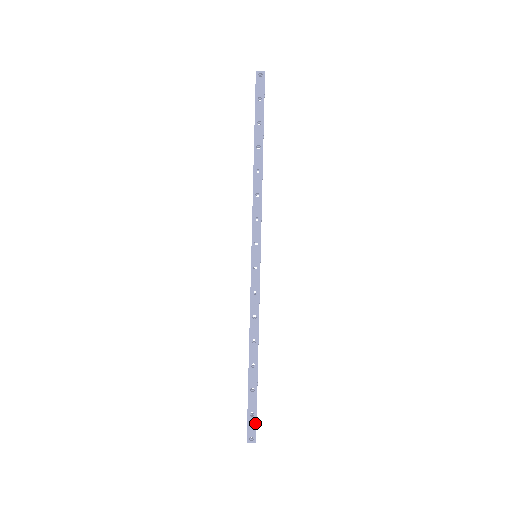
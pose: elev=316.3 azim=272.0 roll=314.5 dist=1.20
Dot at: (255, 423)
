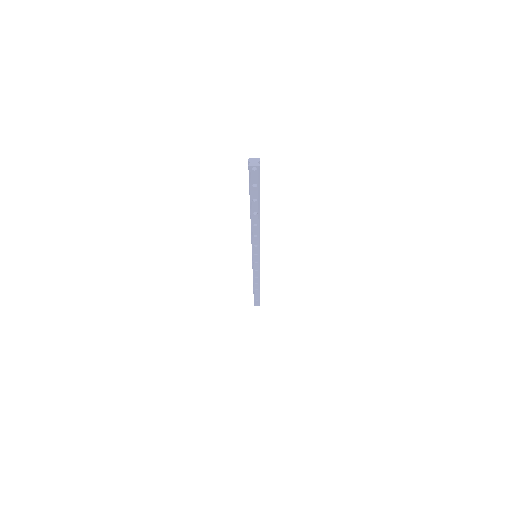
Dot at: (259, 302)
